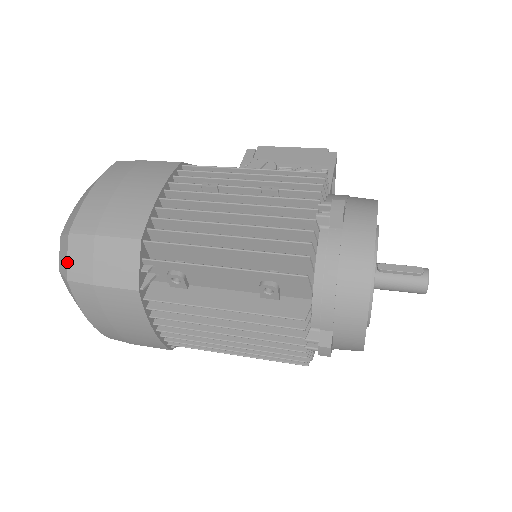
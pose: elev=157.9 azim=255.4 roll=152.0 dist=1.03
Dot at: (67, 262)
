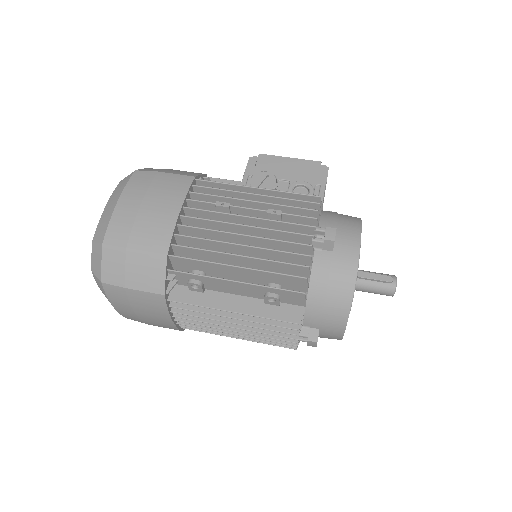
Dot at: (101, 268)
